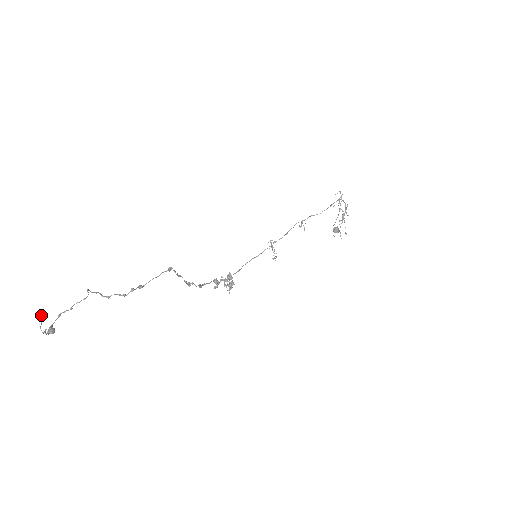
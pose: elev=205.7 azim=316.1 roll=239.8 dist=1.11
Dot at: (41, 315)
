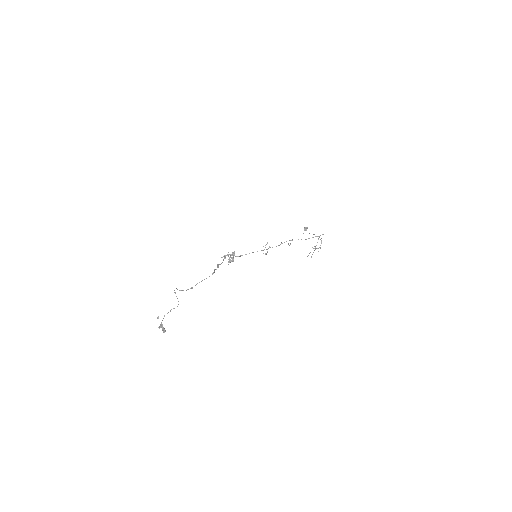
Dot at: (158, 317)
